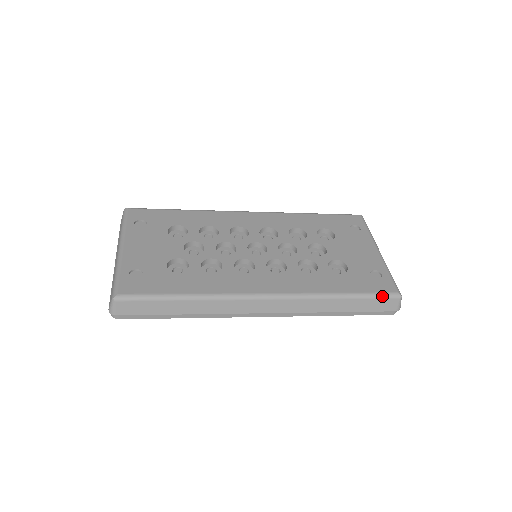
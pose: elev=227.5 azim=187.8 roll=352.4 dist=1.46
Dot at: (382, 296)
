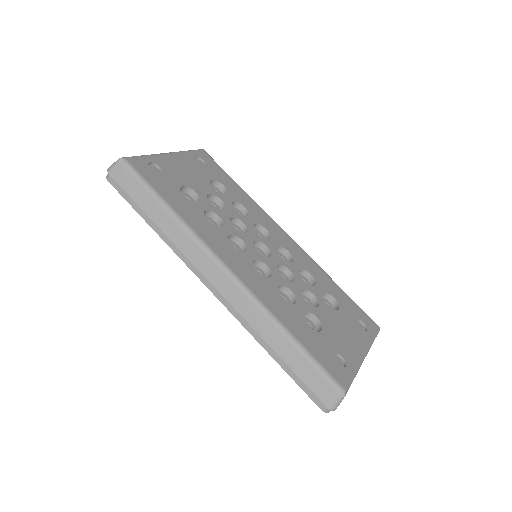
Dot at: (326, 375)
